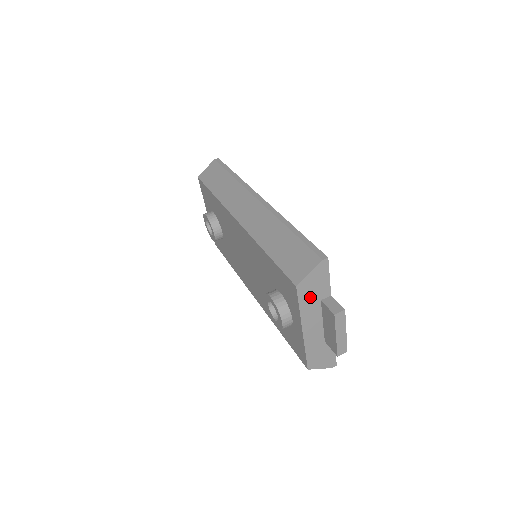
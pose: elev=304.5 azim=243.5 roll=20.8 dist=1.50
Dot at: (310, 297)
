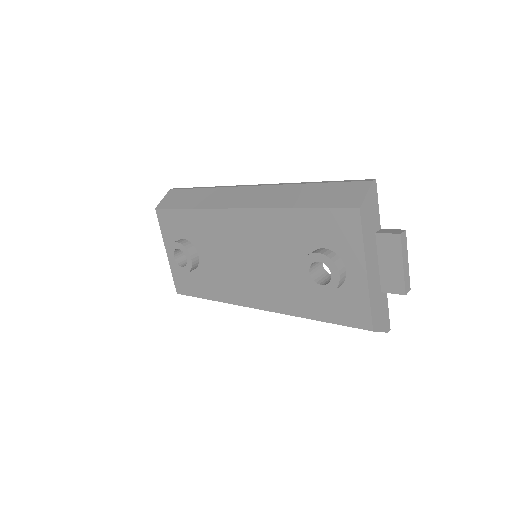
Dot at: (368, 226)
